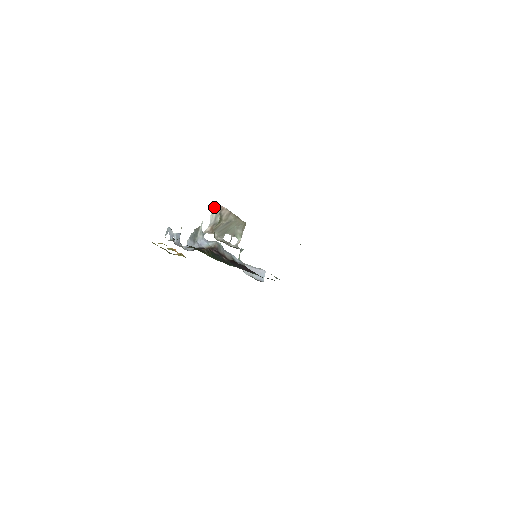
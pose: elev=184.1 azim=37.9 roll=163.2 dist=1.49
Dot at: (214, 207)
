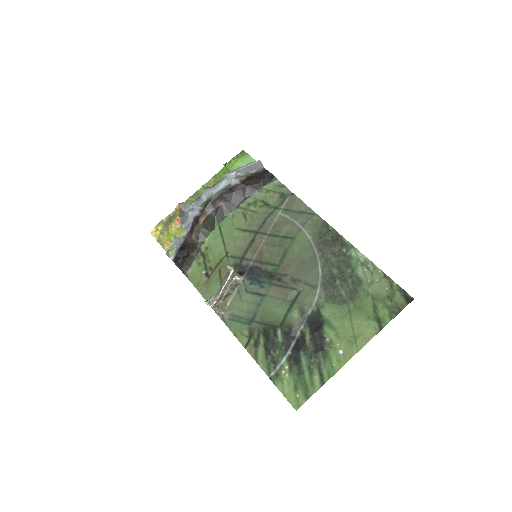
Dot at: occluded
